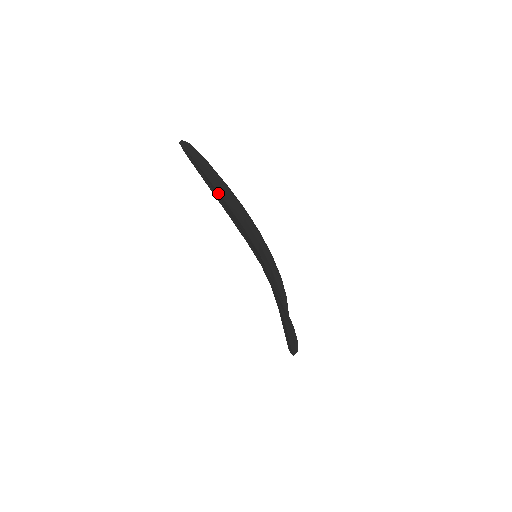
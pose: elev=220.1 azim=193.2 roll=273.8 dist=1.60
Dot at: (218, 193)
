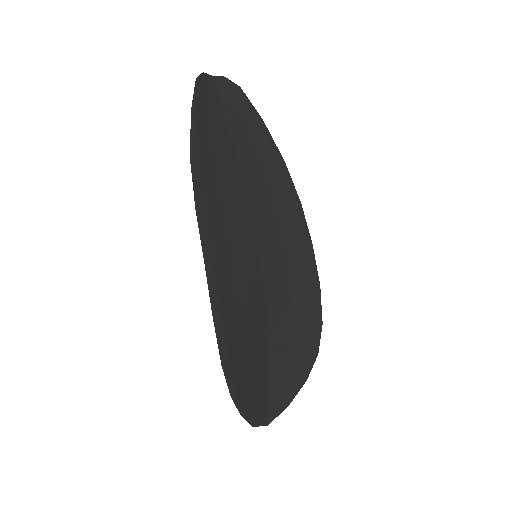
Dot at: (229, 149)
